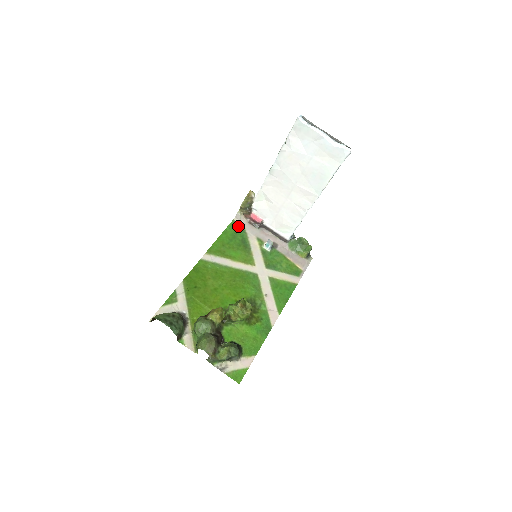
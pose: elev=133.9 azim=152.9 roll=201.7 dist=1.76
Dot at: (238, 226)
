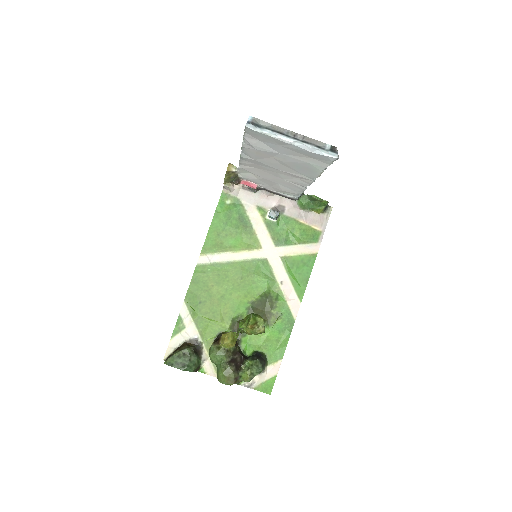
Dot at: (230, 198)
